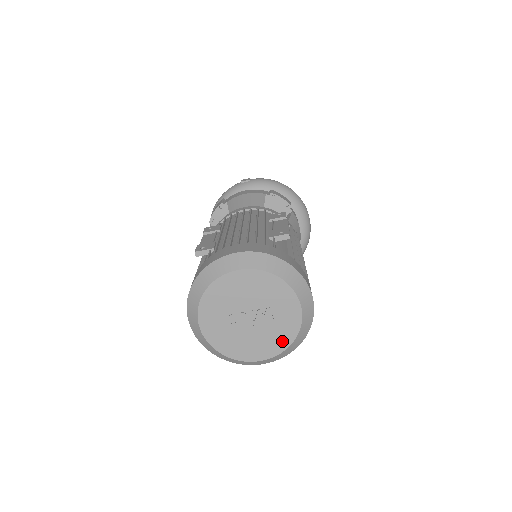
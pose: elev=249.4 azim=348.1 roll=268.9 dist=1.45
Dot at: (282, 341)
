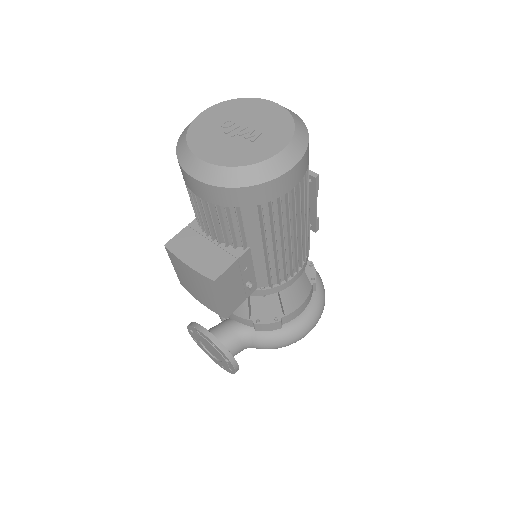
Dot at: (237, 159)
